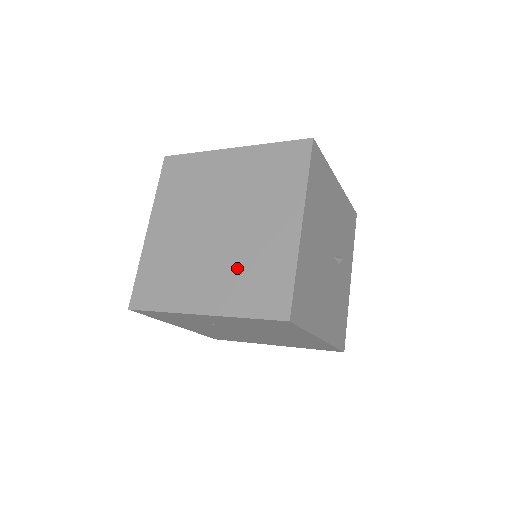
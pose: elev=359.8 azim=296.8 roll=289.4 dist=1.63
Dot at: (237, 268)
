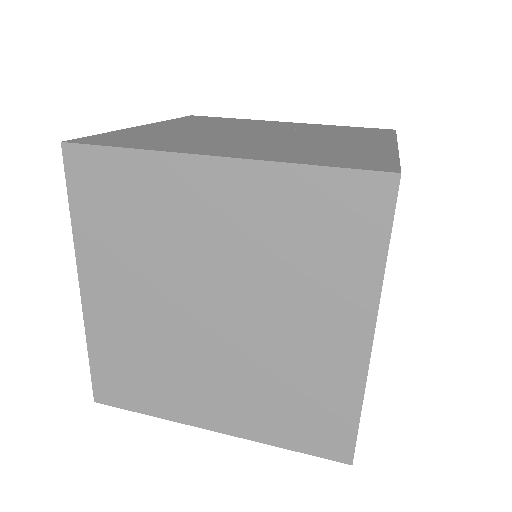
Dot at: (261, 384)
